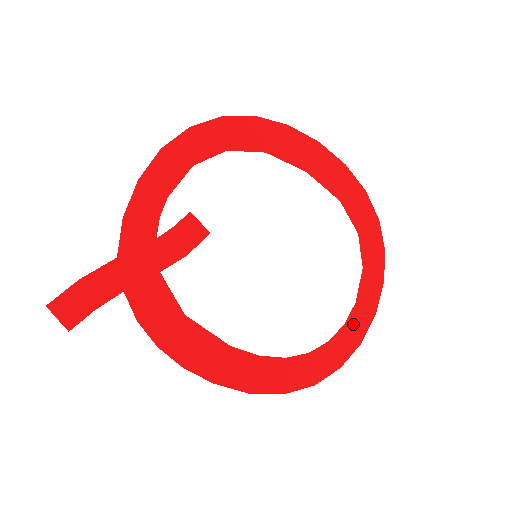
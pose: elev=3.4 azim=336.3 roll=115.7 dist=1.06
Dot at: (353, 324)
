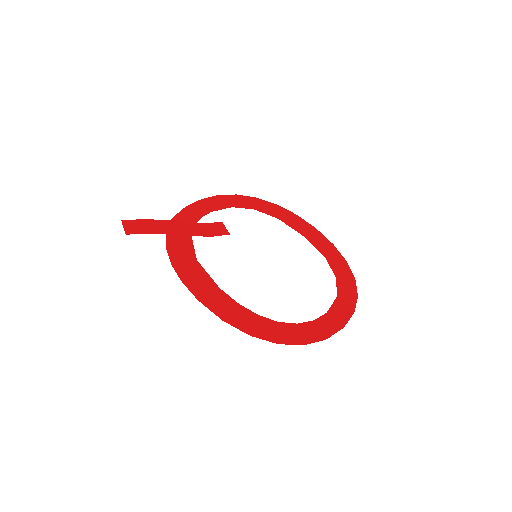
Dot at: (322, 324)
